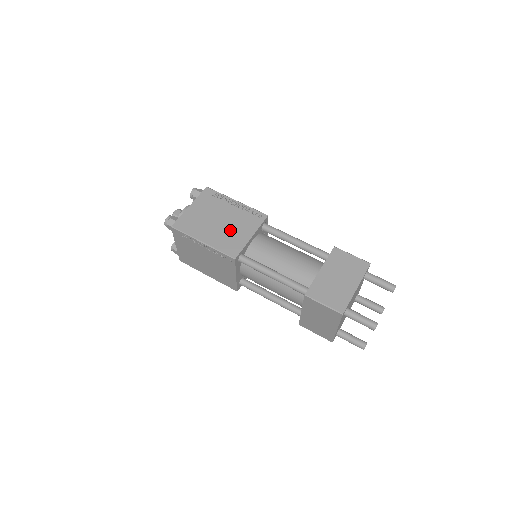
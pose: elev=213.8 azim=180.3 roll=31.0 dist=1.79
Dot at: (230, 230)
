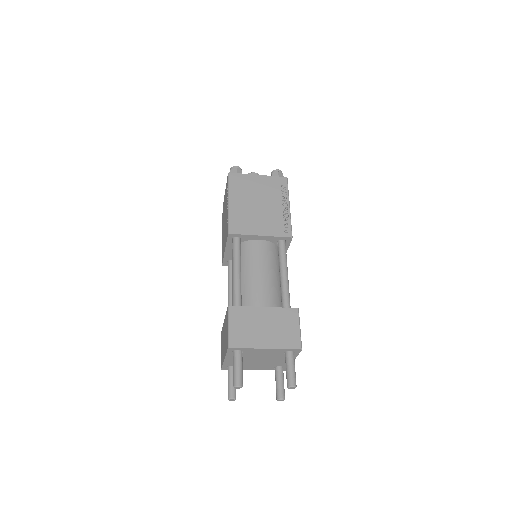
Dot at: (255, 216)
